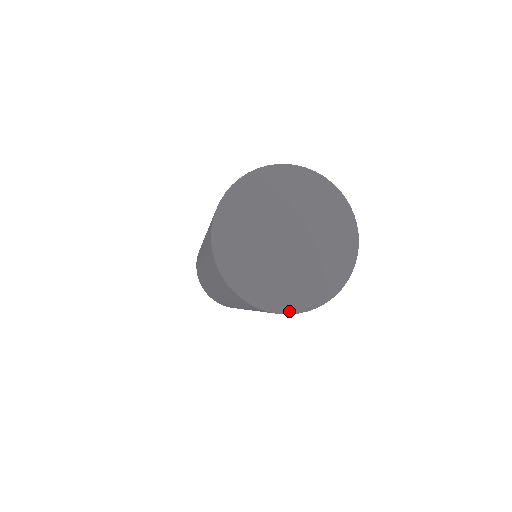
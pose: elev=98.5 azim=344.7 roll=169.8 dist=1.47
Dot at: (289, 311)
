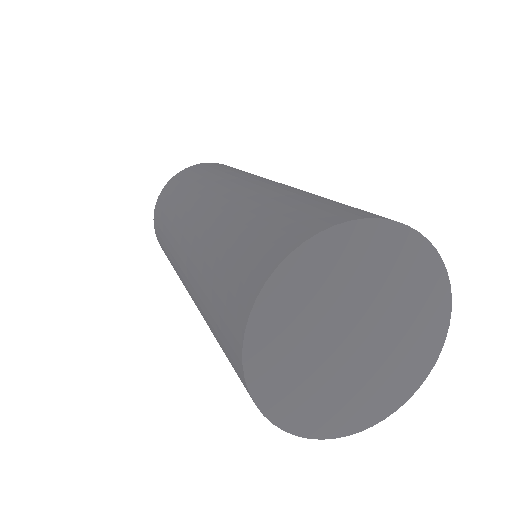
Dot at: (416, 386)
